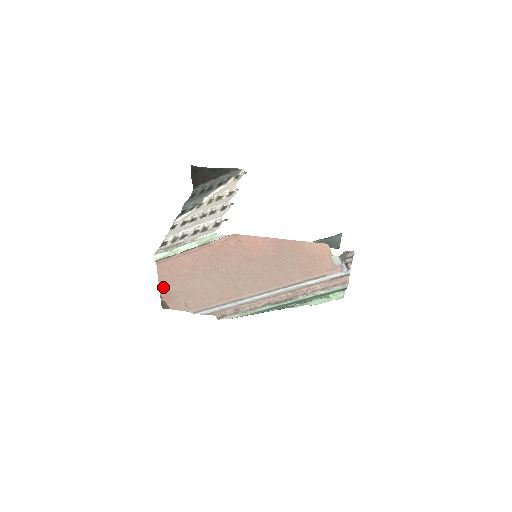
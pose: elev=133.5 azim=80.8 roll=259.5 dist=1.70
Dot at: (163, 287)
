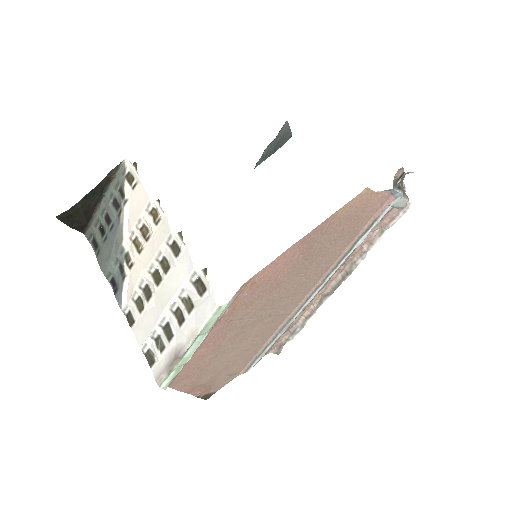
Dot at: (193, 390)
